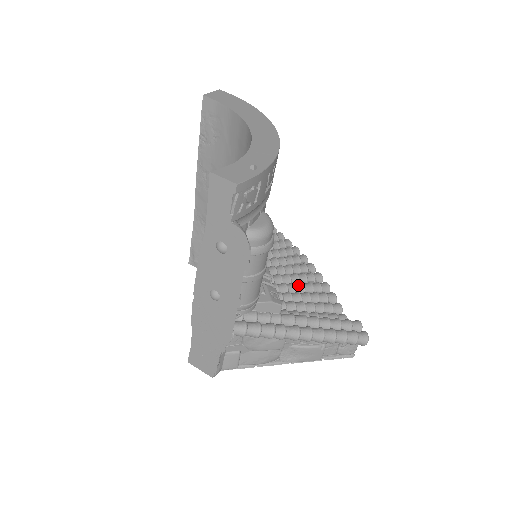
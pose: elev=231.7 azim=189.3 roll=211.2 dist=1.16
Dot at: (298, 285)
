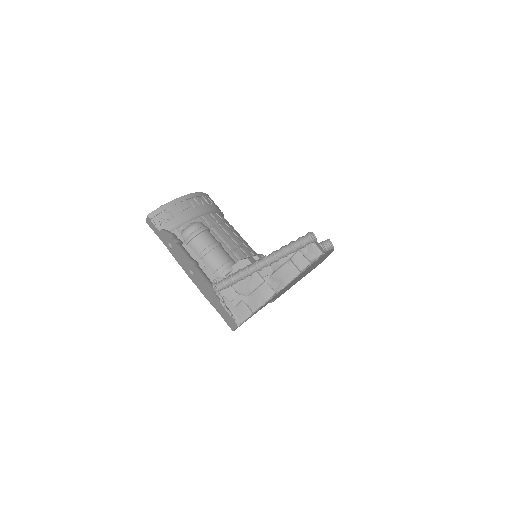
Dot at: occluded
